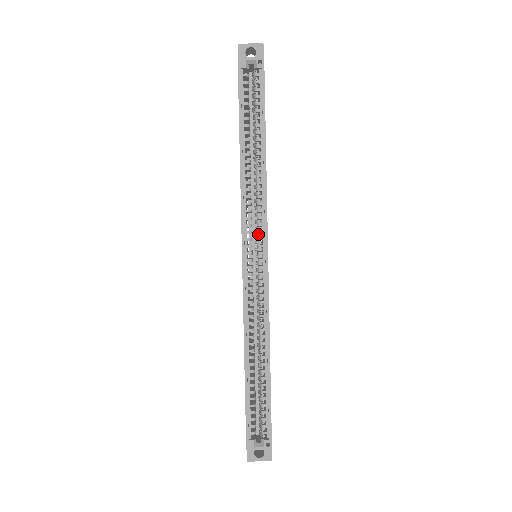
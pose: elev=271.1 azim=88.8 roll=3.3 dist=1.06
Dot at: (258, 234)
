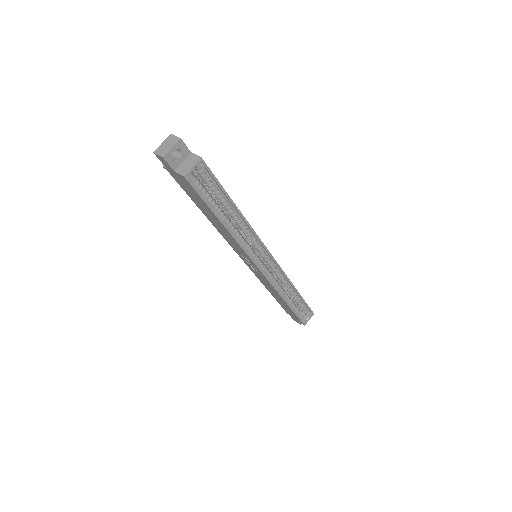
Dot at: (259, 251)
